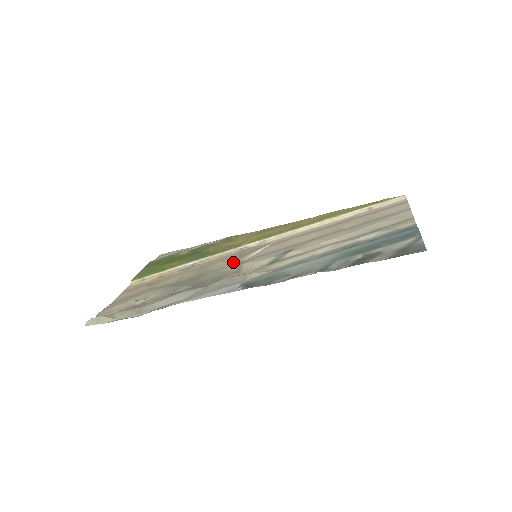
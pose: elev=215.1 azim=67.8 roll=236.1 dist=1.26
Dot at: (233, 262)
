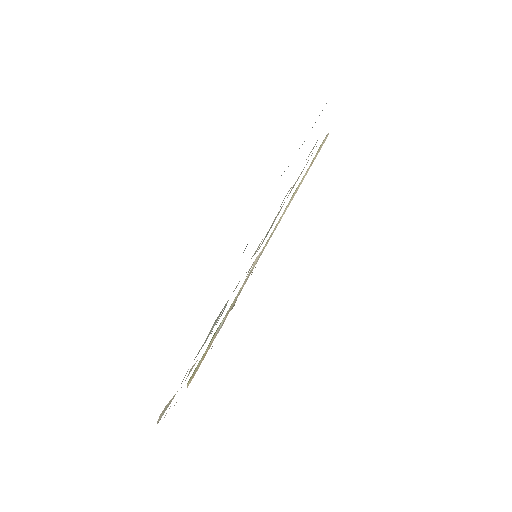
Dot at: occluded
